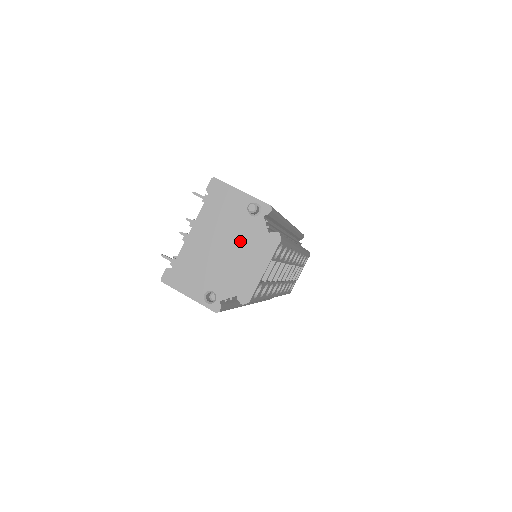
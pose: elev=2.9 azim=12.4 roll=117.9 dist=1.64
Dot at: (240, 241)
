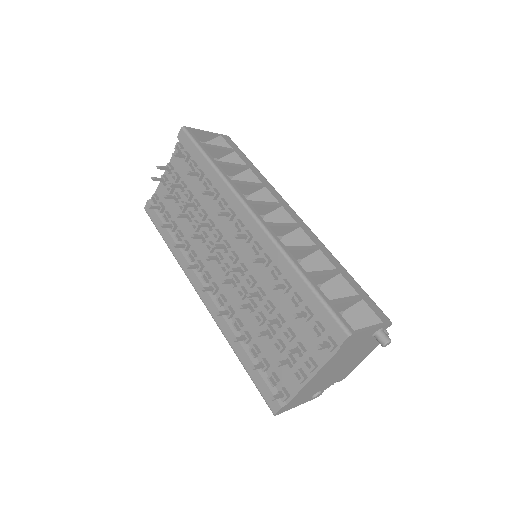
Dot at: (355, 356)
